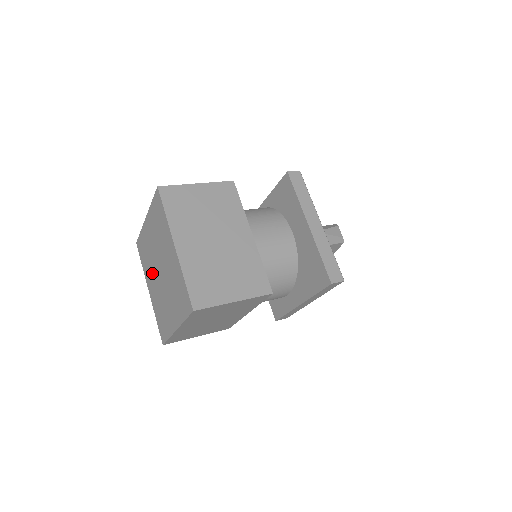
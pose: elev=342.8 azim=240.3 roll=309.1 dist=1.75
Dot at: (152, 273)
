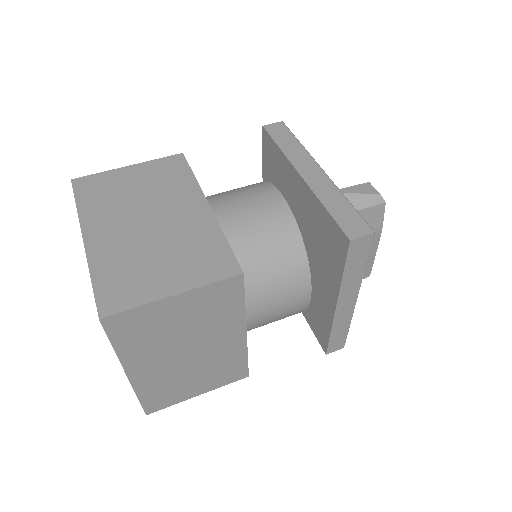
Dot at: occluded
